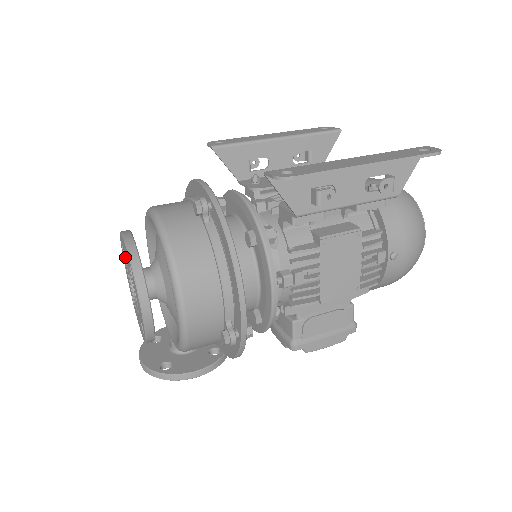
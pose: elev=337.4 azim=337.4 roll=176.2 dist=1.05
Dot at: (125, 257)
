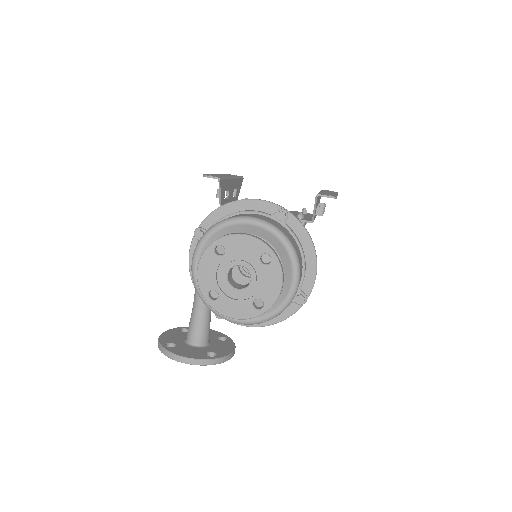
Dot at: (231, 255)
